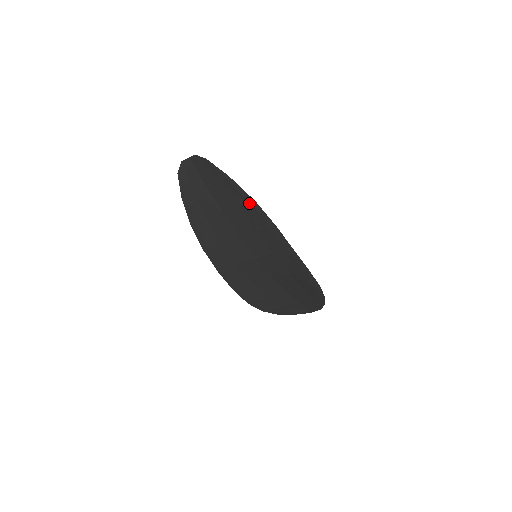
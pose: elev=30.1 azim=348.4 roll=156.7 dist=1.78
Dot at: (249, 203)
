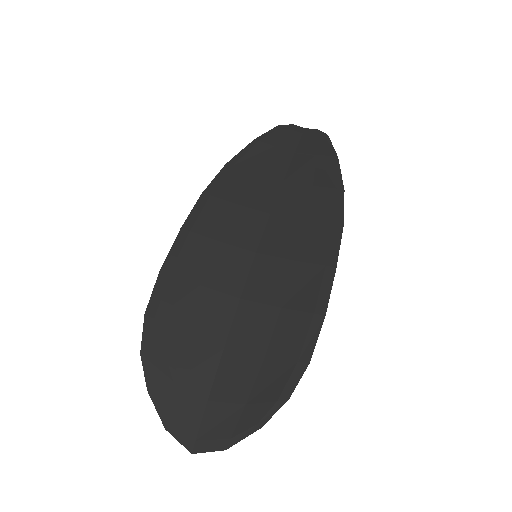
Dot at: (334, 188)
